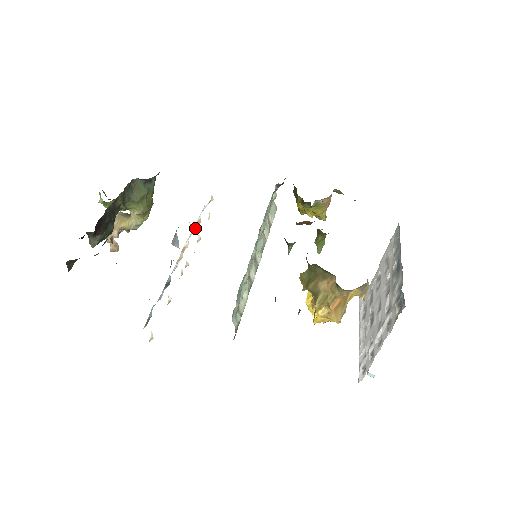
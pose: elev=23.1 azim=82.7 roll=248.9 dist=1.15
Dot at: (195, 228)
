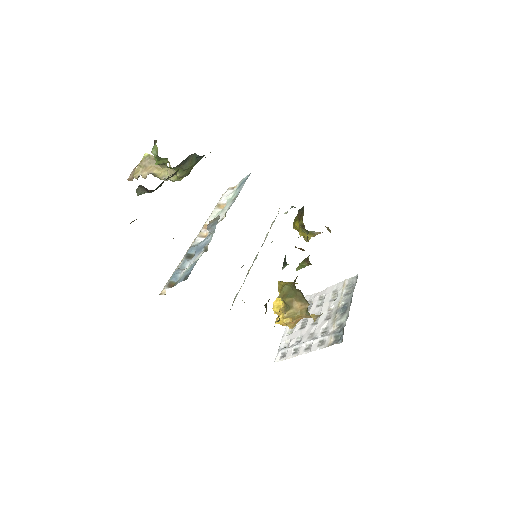
Dot at: (219, 210)
